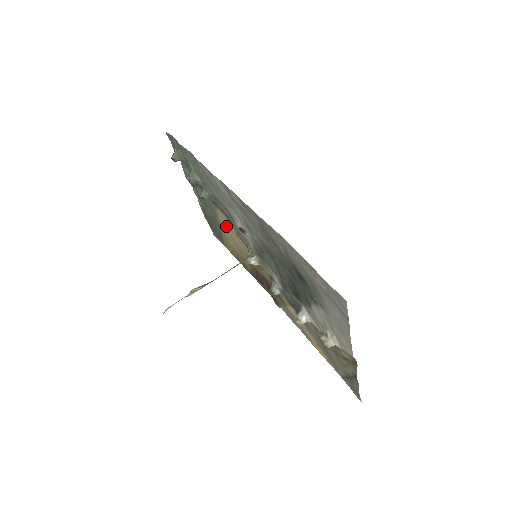
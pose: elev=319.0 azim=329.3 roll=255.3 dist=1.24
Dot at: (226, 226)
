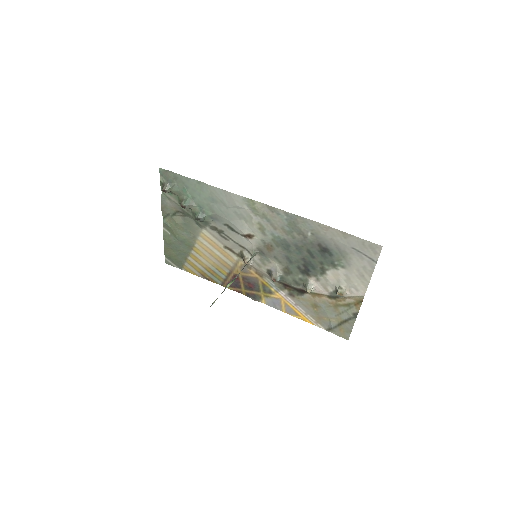
Dot at: (207, 244)
